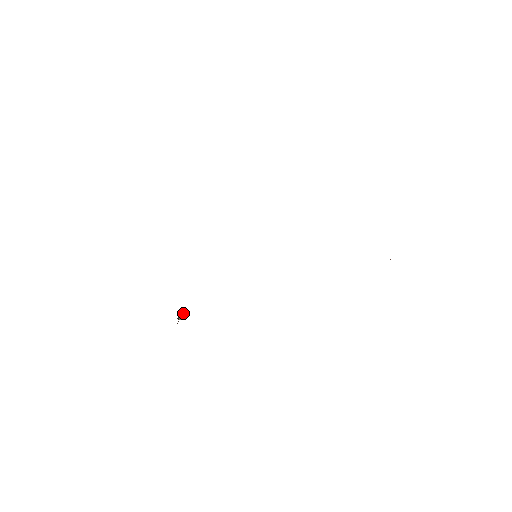
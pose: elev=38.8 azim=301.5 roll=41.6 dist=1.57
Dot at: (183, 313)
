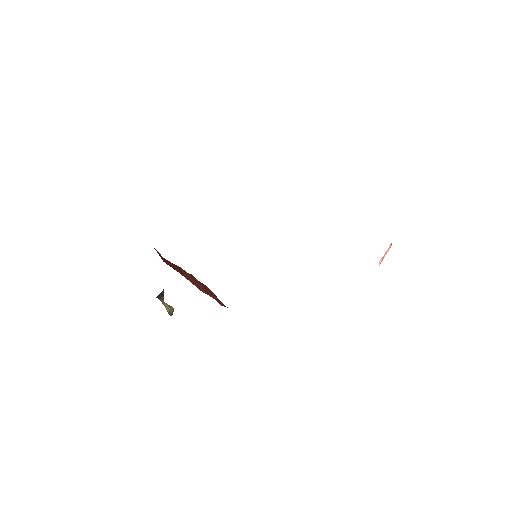
Dot at: (169, 305)
